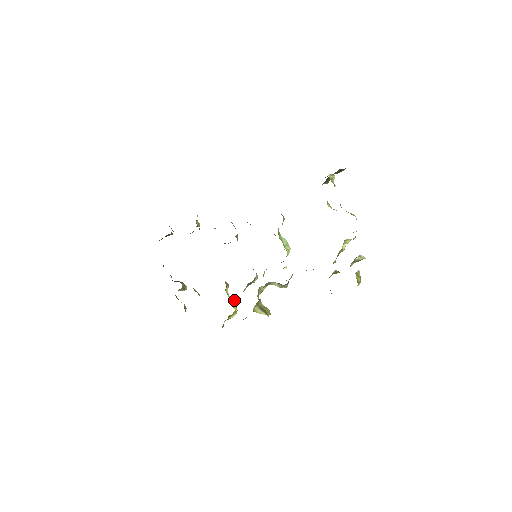
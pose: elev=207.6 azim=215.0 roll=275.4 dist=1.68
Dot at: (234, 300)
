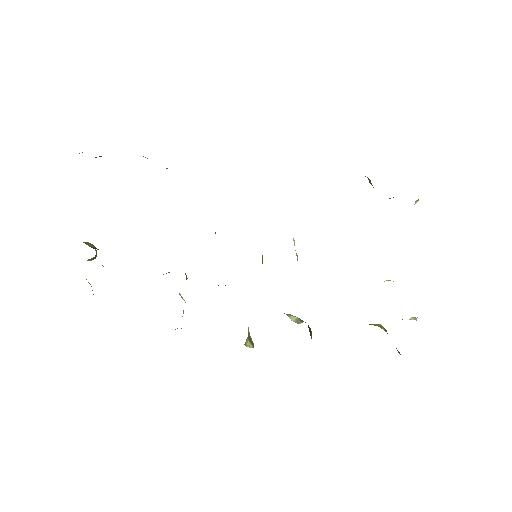
Dot at: (183, 299)
